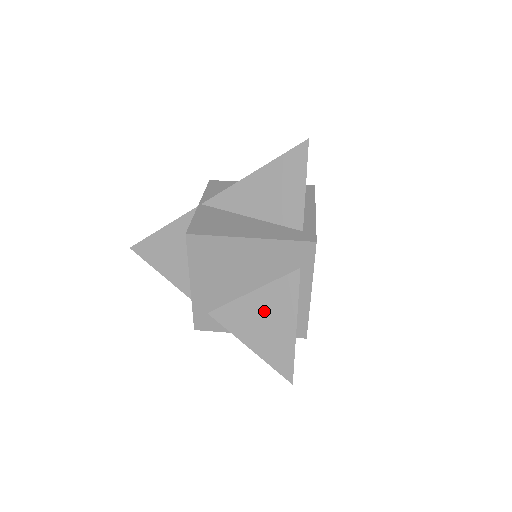
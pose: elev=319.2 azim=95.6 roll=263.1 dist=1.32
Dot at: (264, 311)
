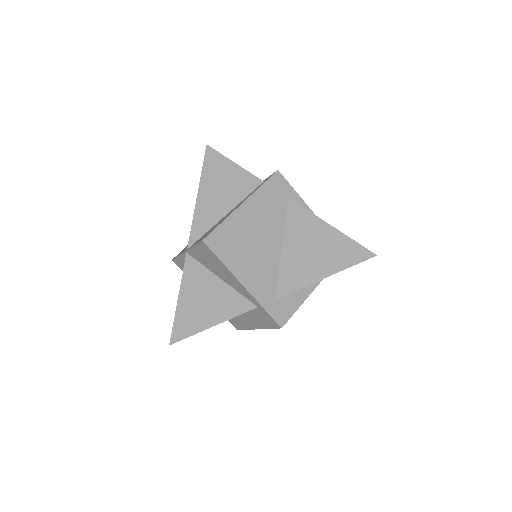
Dot at: (303, 245)
